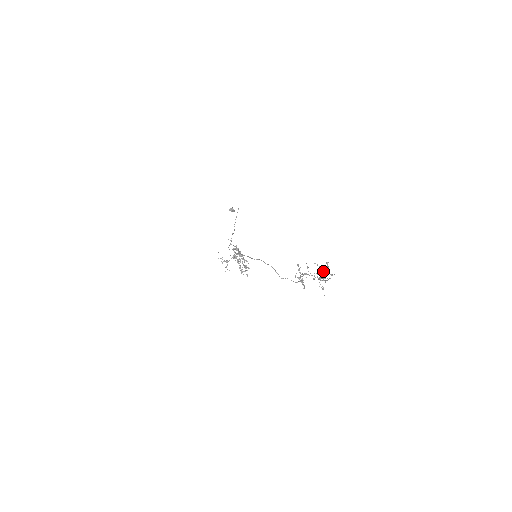
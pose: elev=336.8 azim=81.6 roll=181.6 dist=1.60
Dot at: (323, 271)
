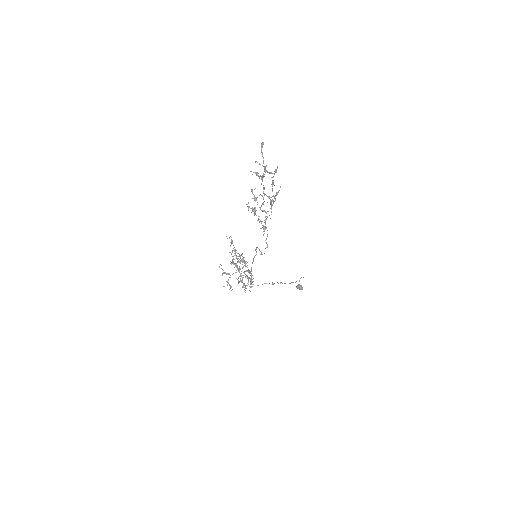
Dot at: (268, 172)
